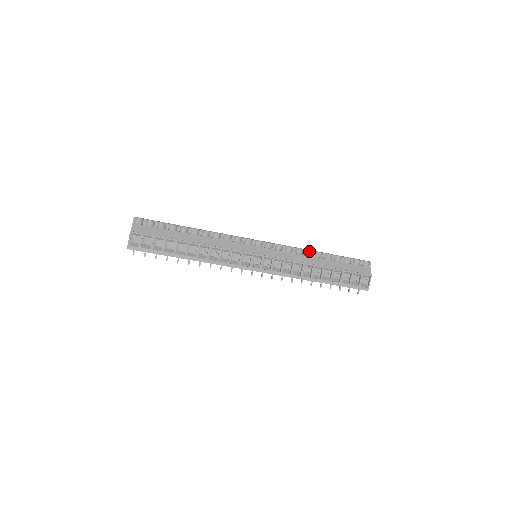
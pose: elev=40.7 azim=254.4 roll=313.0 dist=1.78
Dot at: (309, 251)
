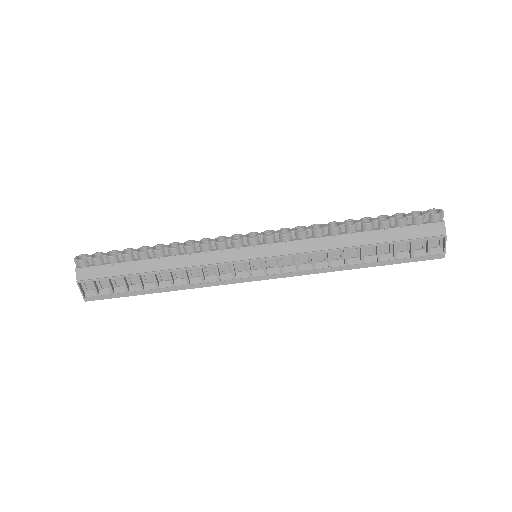
Dot at: (333, 229)
